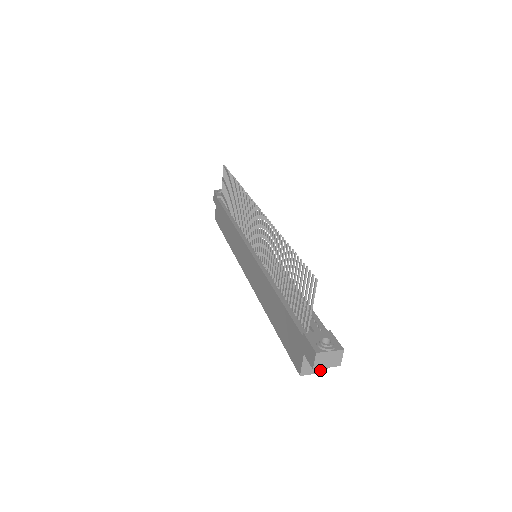
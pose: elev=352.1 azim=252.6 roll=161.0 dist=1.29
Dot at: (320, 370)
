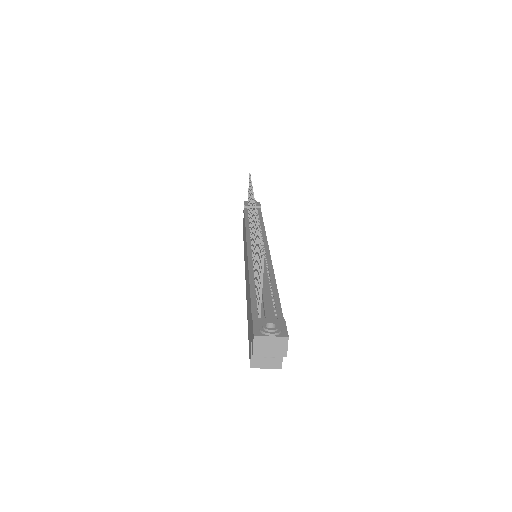
Dot at: (274, 365)
